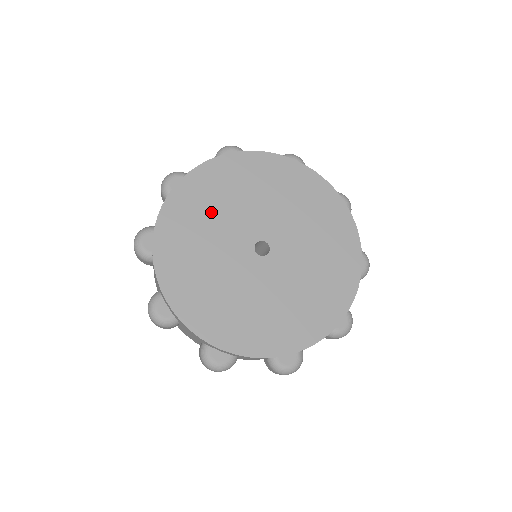
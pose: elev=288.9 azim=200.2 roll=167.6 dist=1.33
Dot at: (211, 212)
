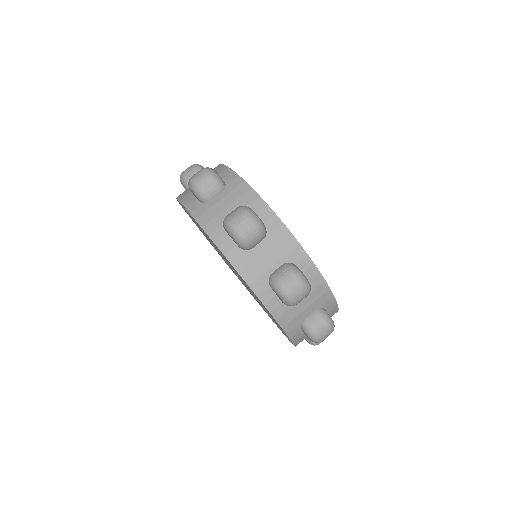
Dot at: occluded
